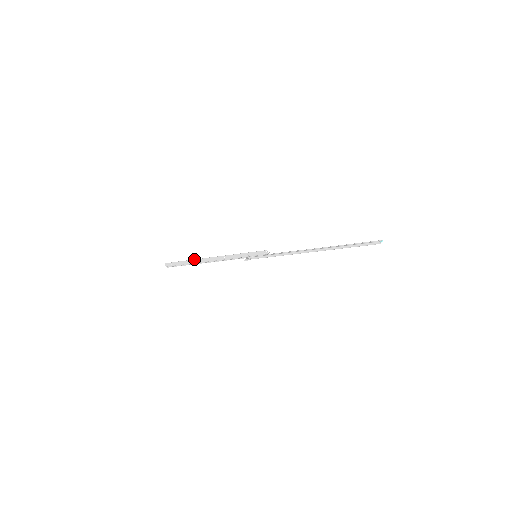
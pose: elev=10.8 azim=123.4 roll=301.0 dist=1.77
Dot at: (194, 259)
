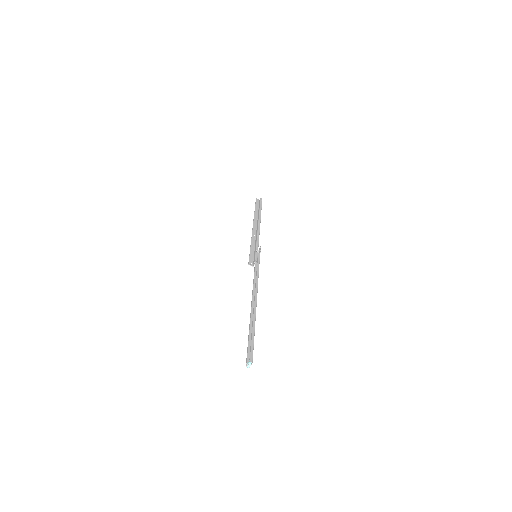
Dot at: occluded
